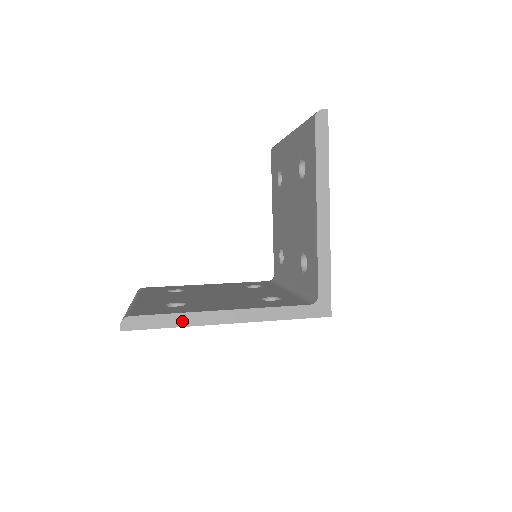
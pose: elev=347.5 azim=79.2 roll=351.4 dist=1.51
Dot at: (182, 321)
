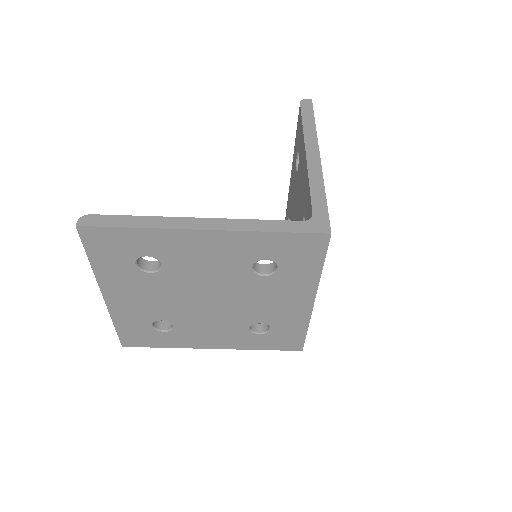
Dot at: (148, 223)
